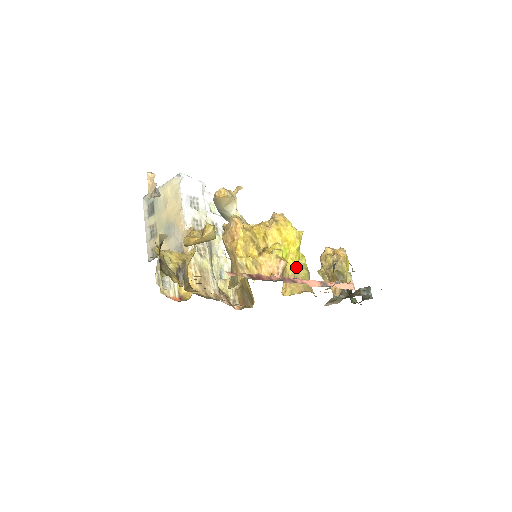
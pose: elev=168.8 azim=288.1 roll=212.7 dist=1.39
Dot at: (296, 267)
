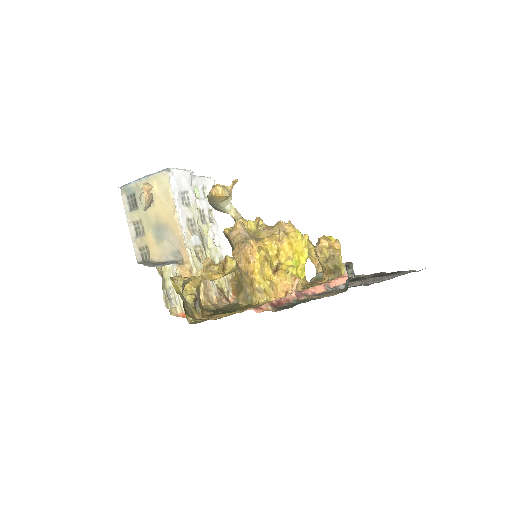
Dot at: (303, 275)
